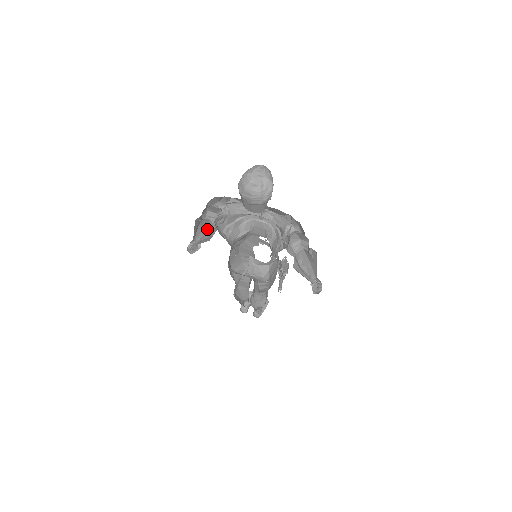
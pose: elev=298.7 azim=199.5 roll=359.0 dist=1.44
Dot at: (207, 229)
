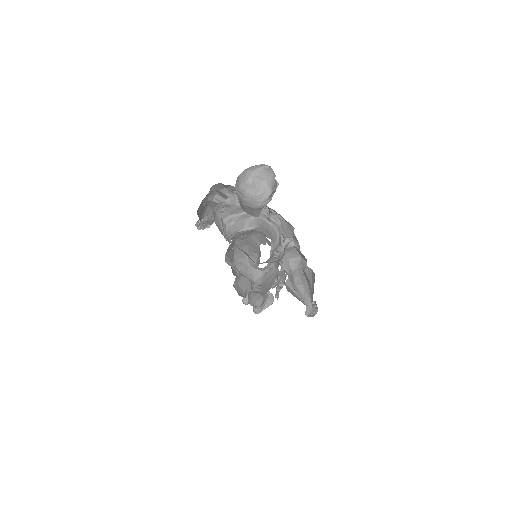
Dot at: occluded
